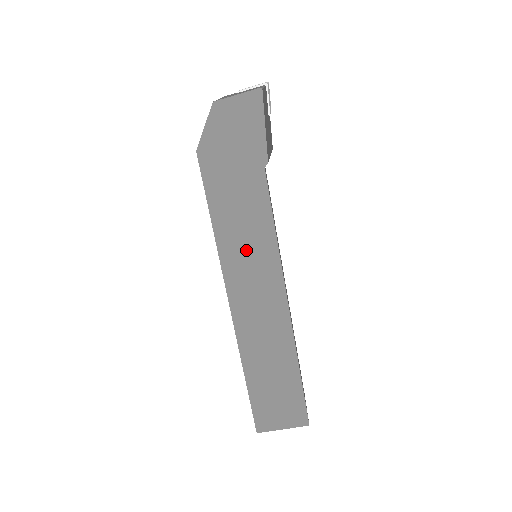
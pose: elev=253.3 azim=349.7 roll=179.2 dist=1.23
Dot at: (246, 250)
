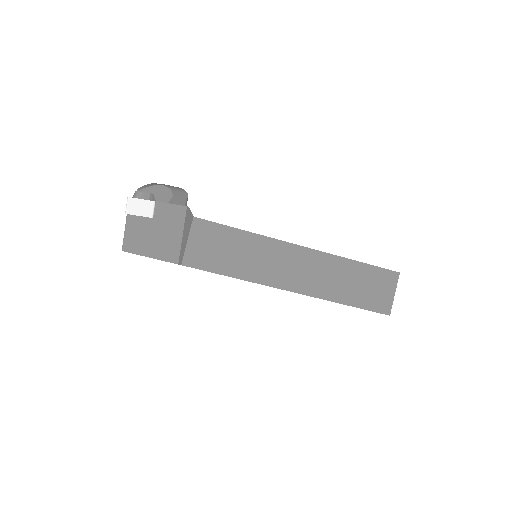
Dot at: occluded
